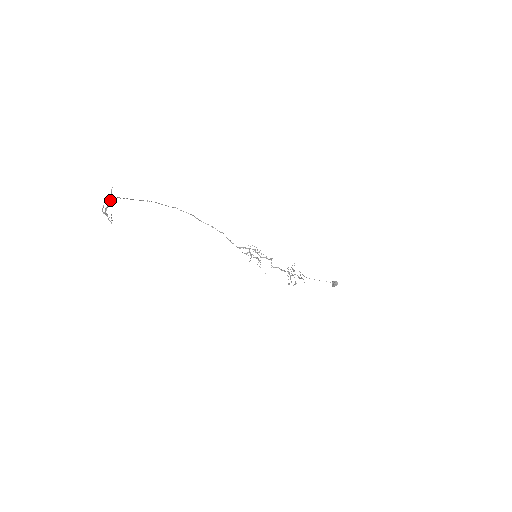
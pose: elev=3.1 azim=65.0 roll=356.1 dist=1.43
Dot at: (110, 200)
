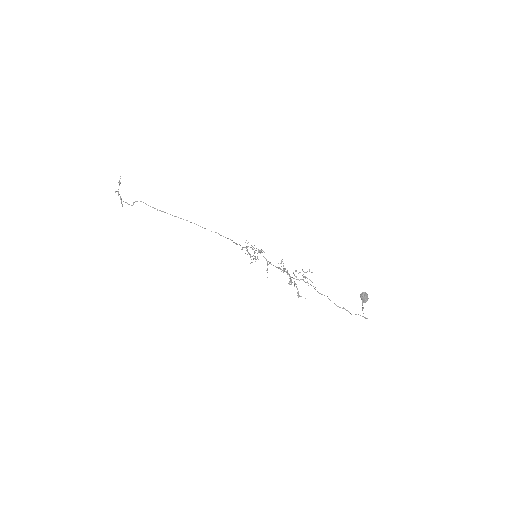
Dot at: occluded
